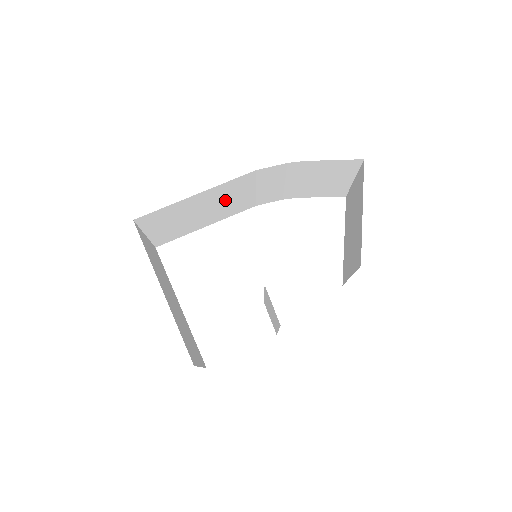
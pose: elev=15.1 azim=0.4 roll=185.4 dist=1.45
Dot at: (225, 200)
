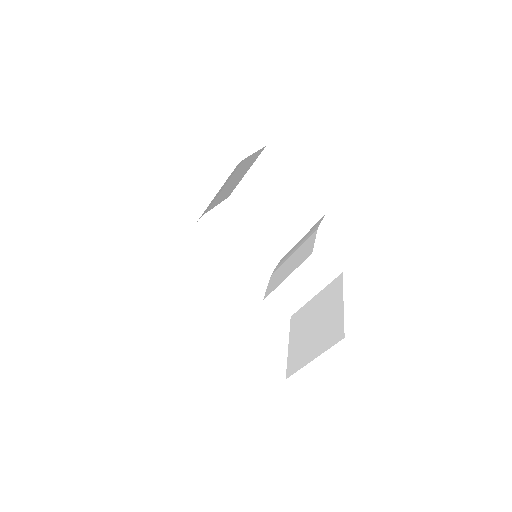
Dot at: occluded
